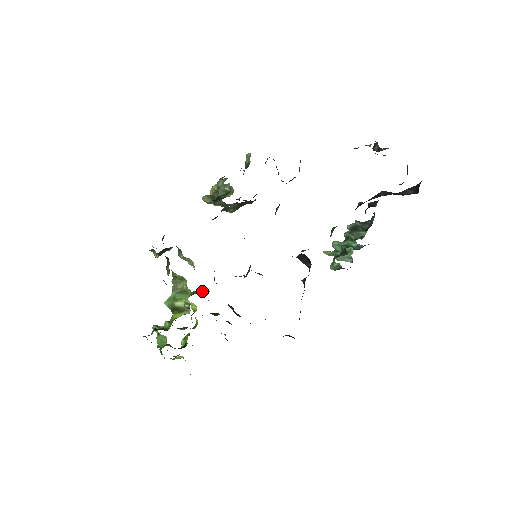
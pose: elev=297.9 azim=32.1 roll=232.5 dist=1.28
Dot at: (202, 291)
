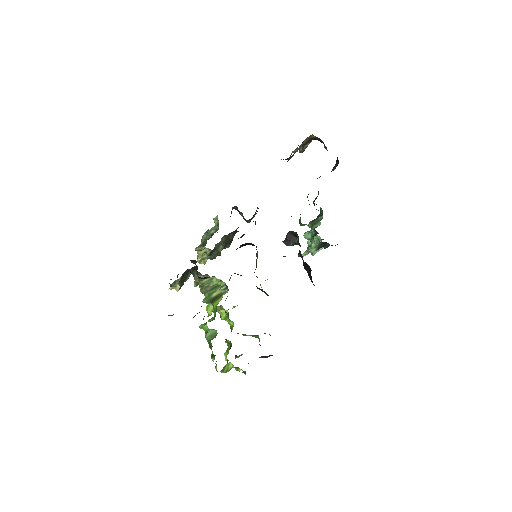
Dot at: occluded
